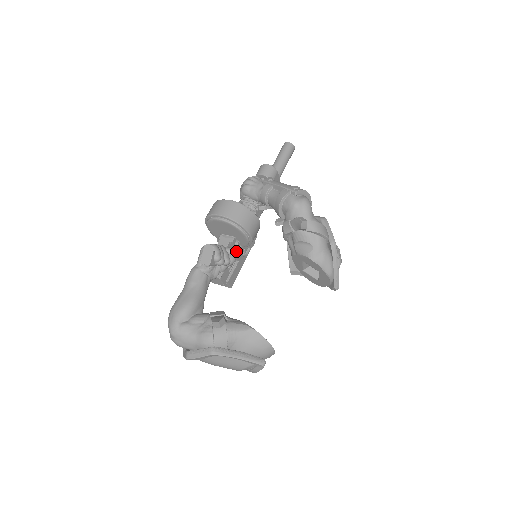
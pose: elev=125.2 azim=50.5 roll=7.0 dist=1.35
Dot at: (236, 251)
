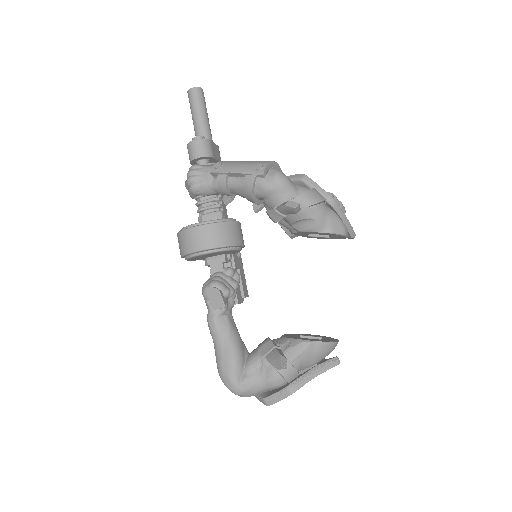
Dot at: (232, 263)
